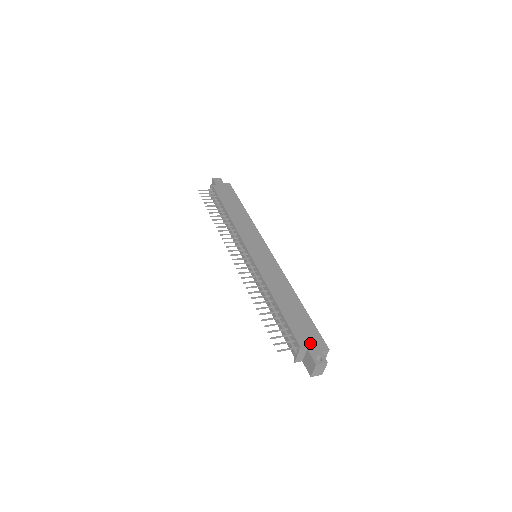
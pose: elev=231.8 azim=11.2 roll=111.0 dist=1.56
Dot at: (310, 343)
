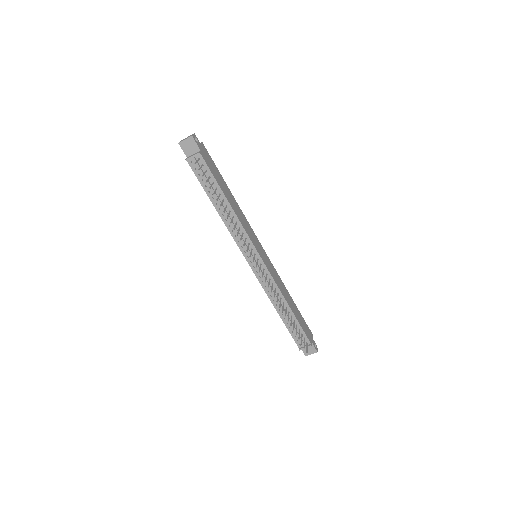
Dot at: (310, 337)
